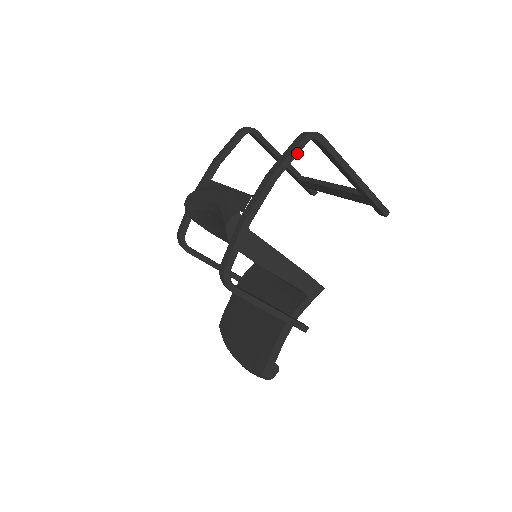
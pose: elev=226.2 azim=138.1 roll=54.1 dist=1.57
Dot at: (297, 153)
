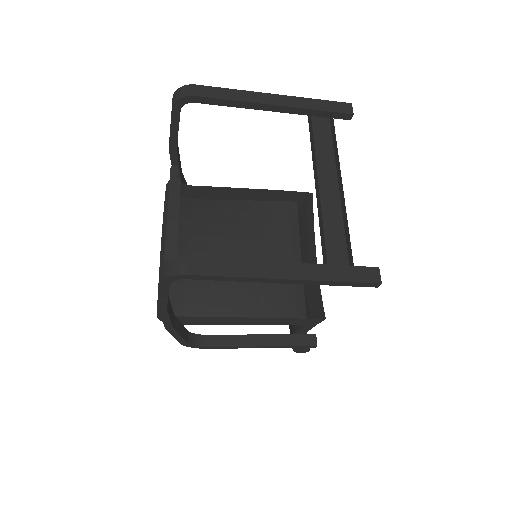
Dot at: (167, 292)
